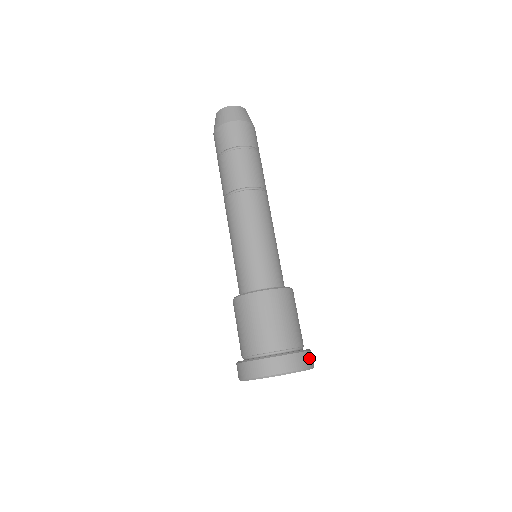
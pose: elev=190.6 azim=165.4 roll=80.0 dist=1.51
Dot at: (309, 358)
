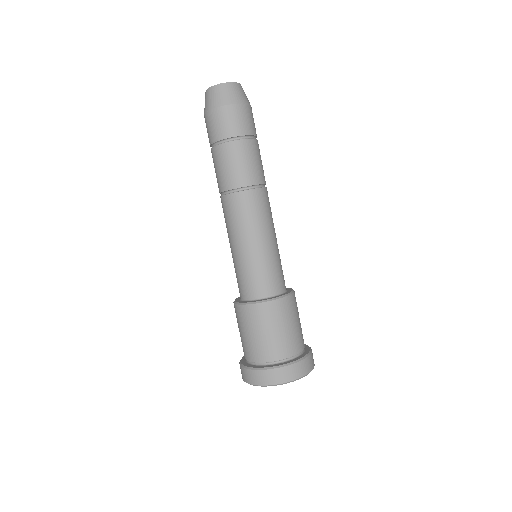
Dot at: occluded
